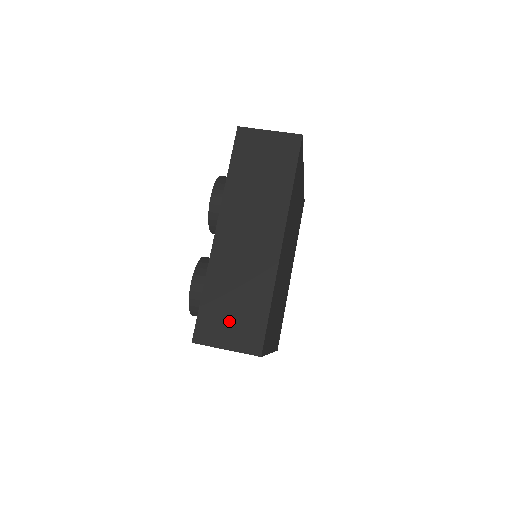
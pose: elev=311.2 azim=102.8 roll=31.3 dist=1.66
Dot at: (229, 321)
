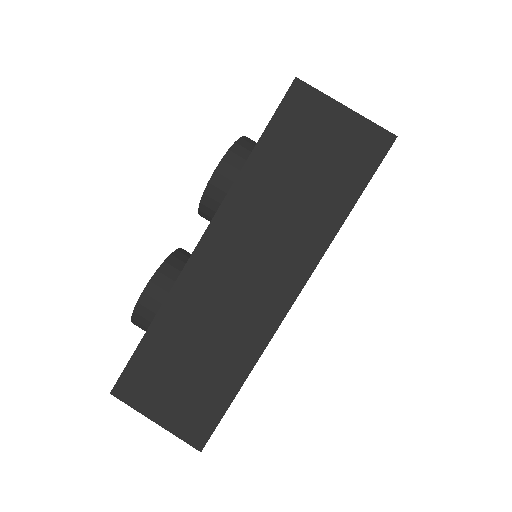
Dot at: (173, 385)
